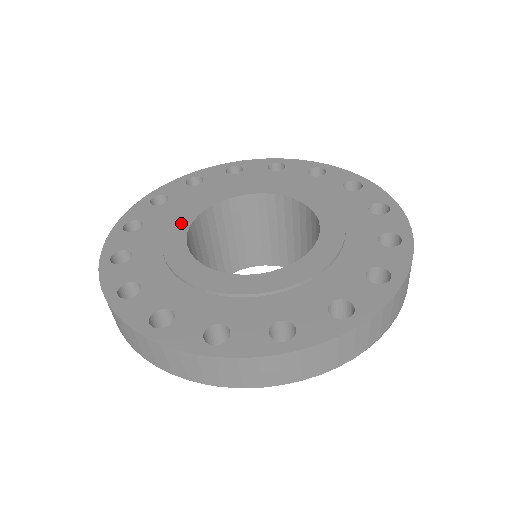
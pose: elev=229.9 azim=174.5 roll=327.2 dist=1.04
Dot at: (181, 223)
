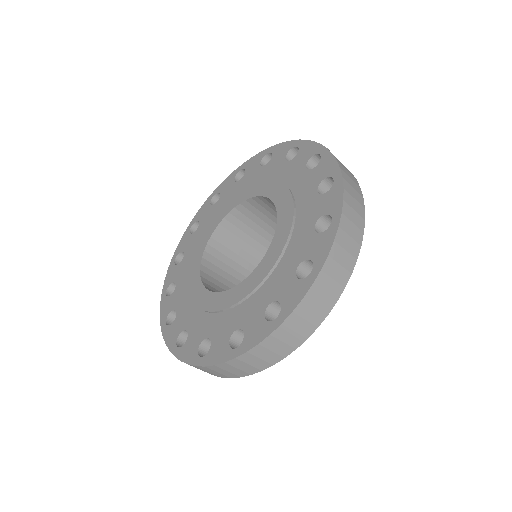
Dot at: (223, 212)
